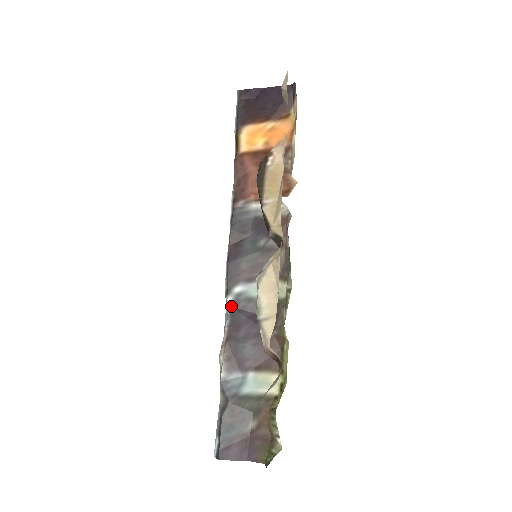
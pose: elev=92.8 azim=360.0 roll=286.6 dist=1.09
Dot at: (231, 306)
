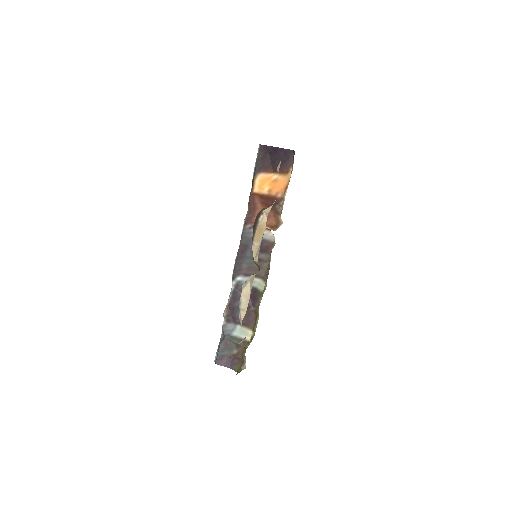
Dot at: (234, 287)
